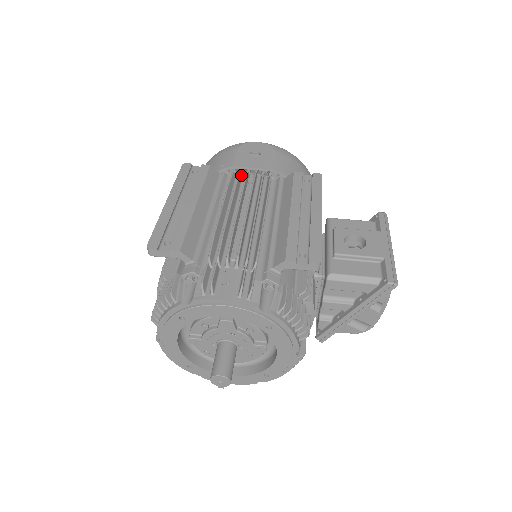
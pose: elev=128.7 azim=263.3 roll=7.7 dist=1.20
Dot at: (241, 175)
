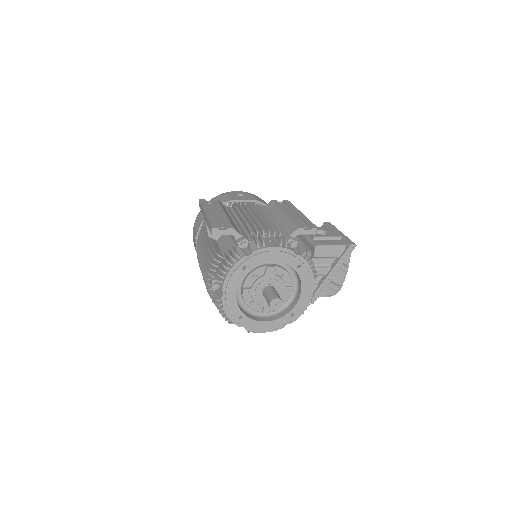
Dot at: occluded
